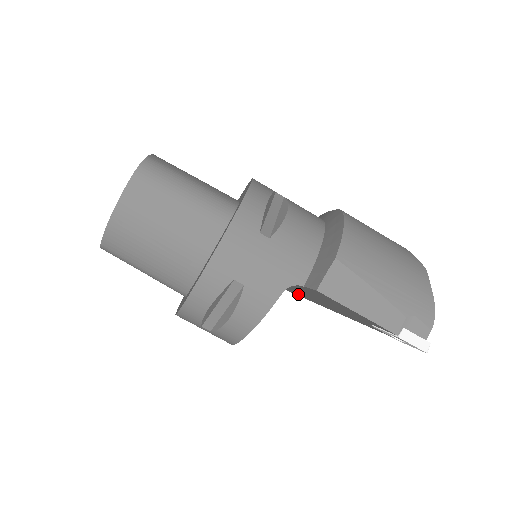
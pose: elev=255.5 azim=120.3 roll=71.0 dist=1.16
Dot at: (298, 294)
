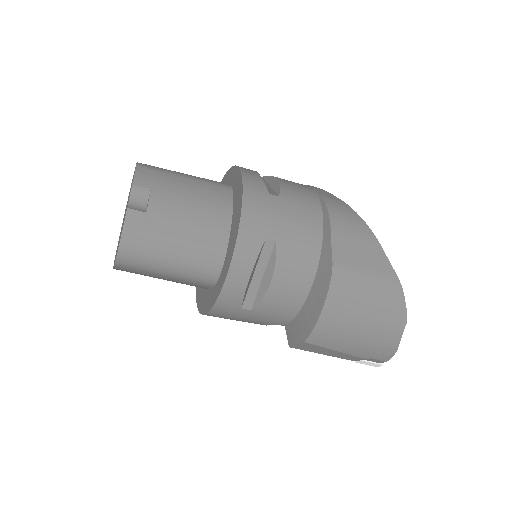
Dot at: occluded
